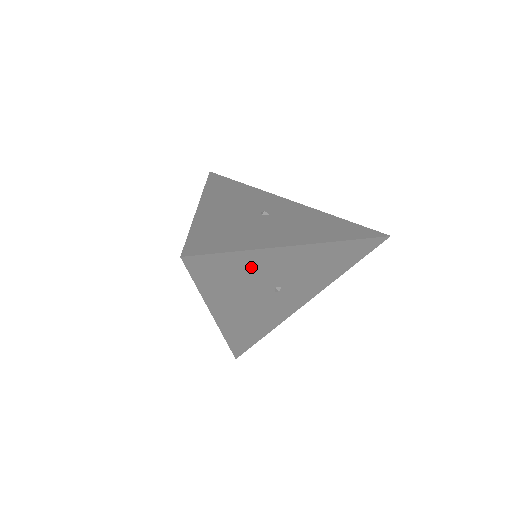
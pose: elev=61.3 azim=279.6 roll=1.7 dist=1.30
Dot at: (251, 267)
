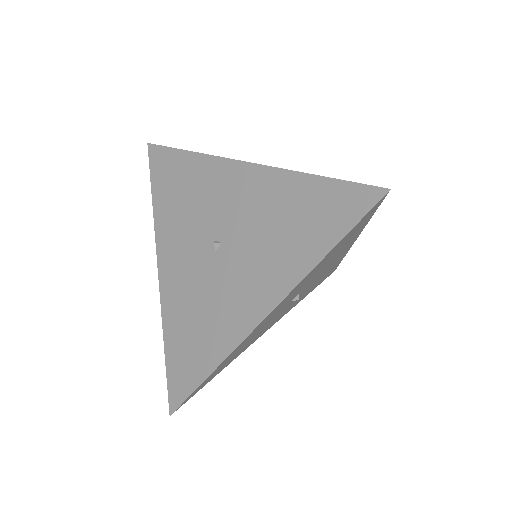
Dot at: (240, 348)
